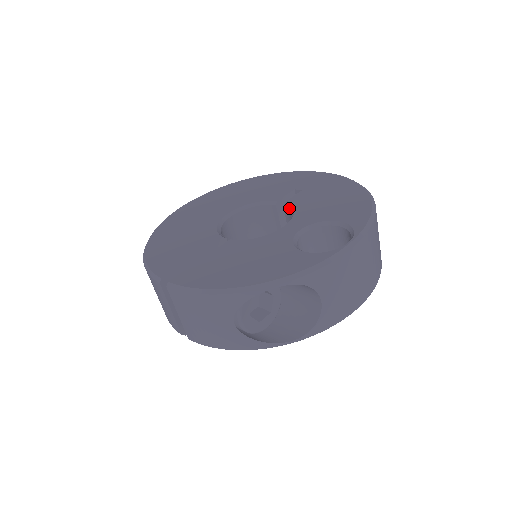
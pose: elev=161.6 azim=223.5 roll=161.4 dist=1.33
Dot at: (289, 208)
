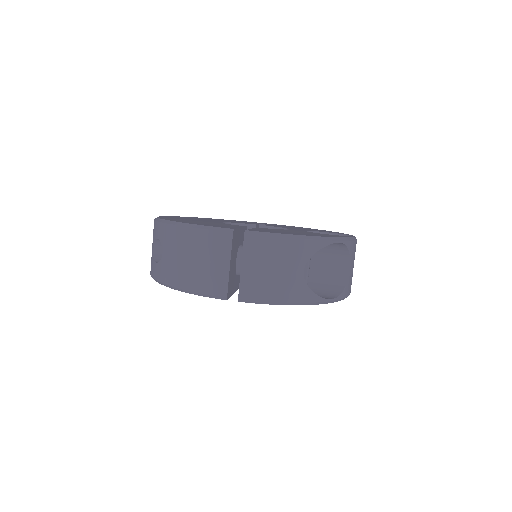
Dot at: (273, 228)
